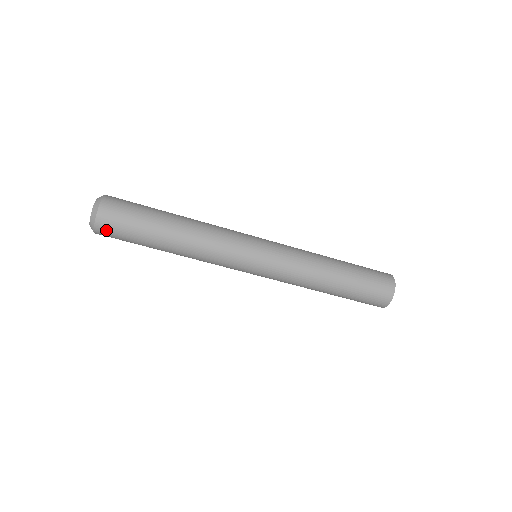
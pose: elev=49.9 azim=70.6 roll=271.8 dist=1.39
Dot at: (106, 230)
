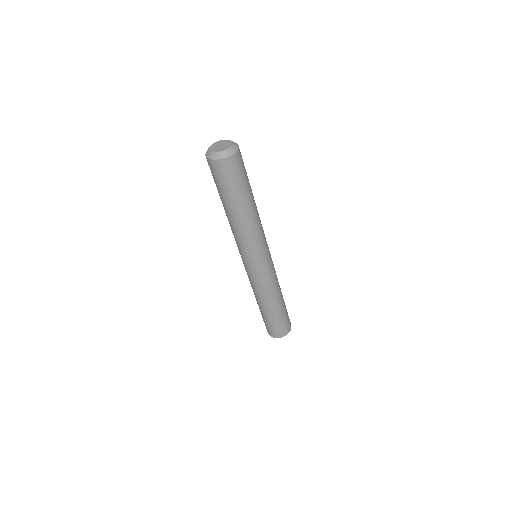
Dot at: (233, 164)
